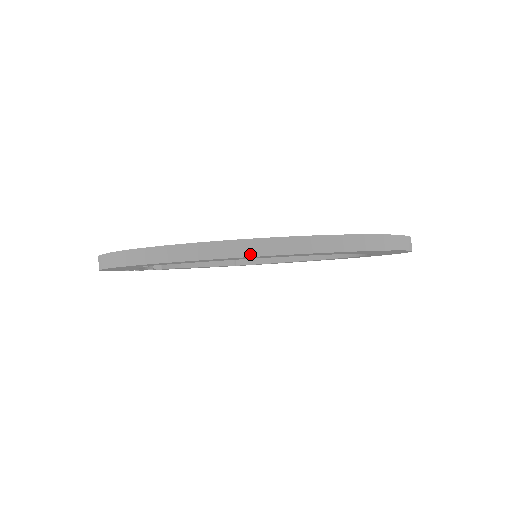
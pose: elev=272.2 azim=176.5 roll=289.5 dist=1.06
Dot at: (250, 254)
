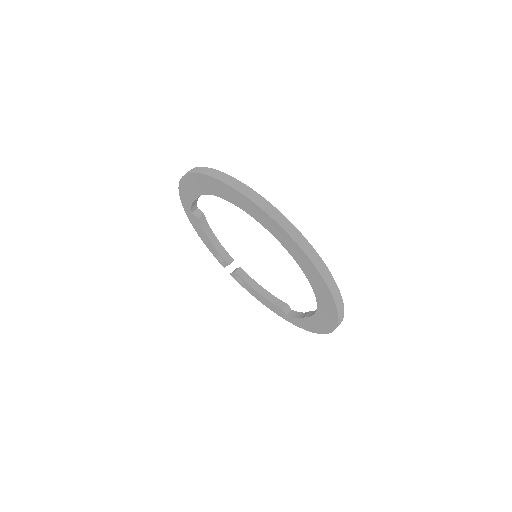
Dot at: (191, 172)
